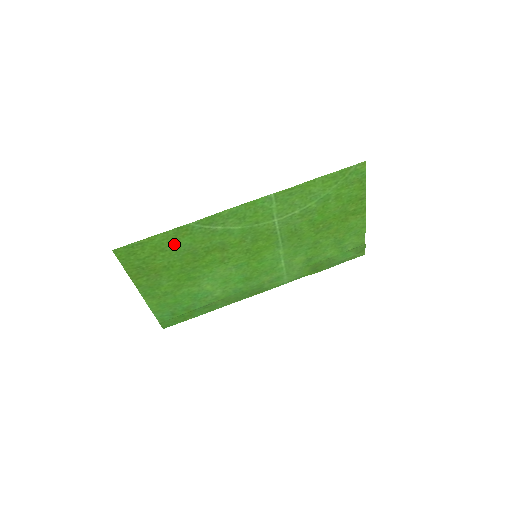
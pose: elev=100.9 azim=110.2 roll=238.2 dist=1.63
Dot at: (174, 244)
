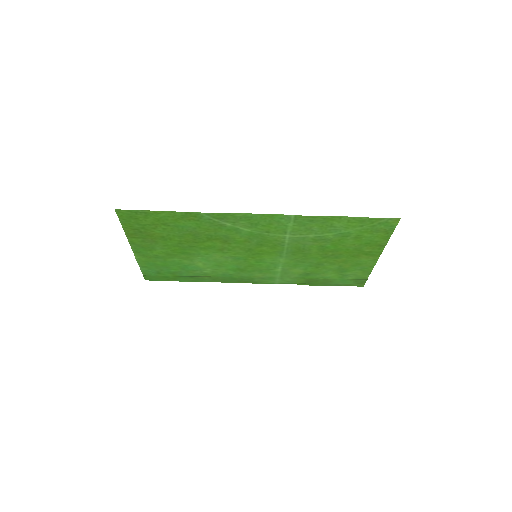
Dot at: (178, 223)
